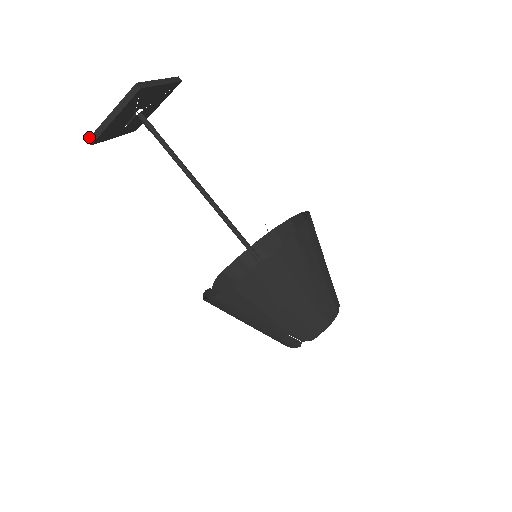
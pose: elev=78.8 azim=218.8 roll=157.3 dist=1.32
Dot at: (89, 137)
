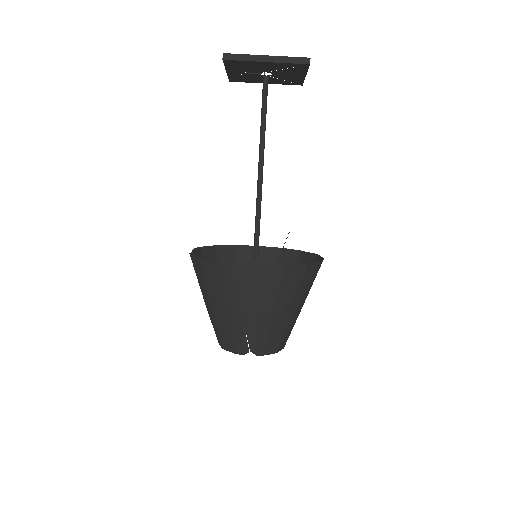
Dot at: (228, 53)
